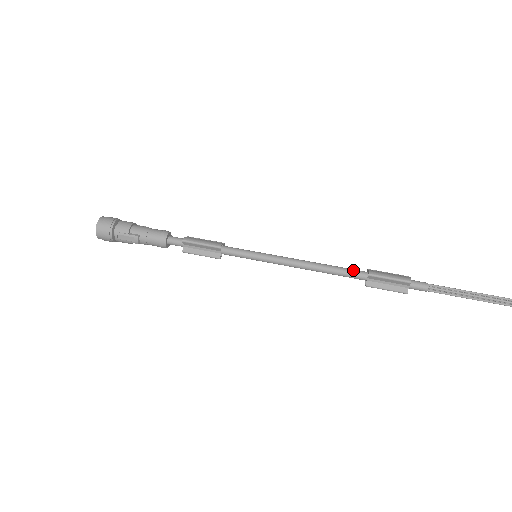
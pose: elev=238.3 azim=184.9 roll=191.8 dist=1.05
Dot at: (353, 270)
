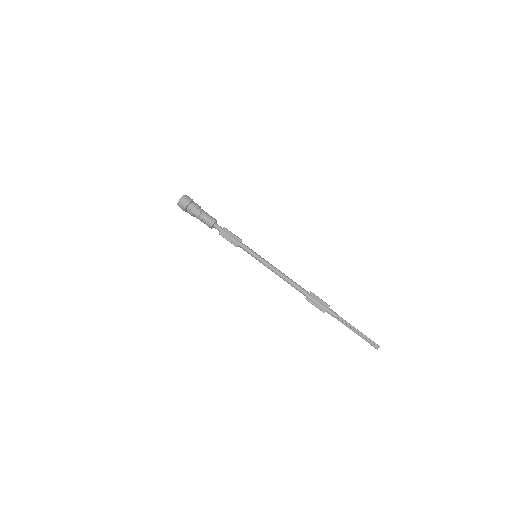
Dot at: (303, 288)
